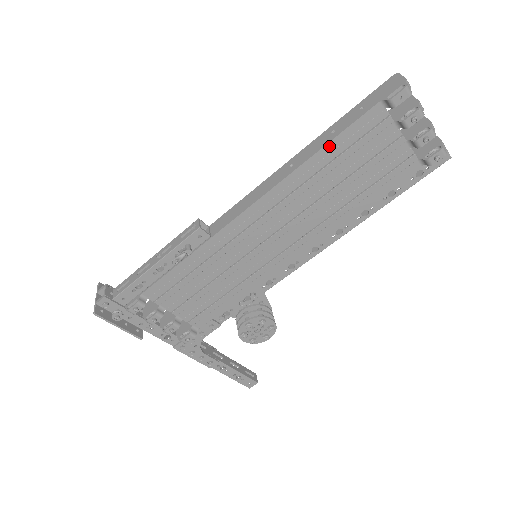
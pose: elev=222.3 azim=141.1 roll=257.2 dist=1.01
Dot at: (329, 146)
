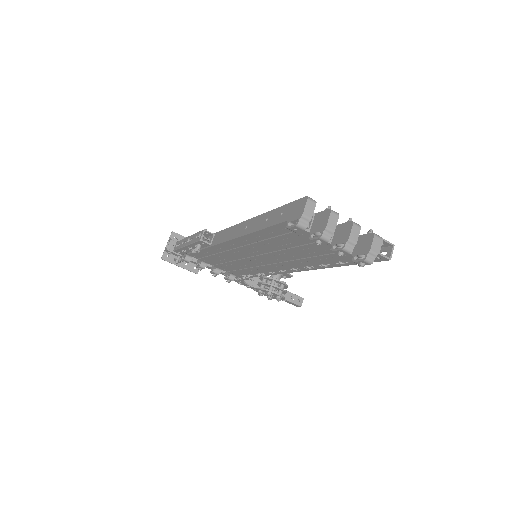
Dot at: (262, 231)
